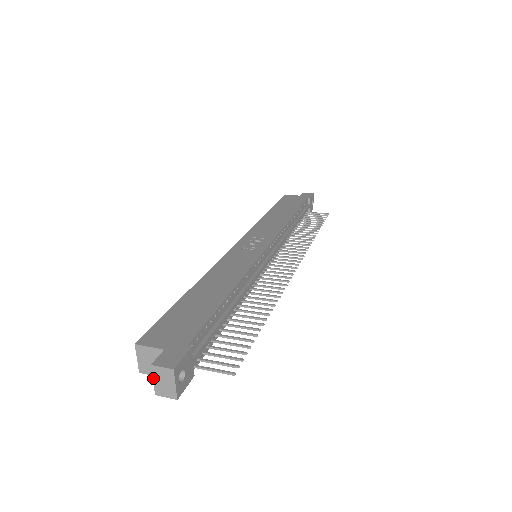
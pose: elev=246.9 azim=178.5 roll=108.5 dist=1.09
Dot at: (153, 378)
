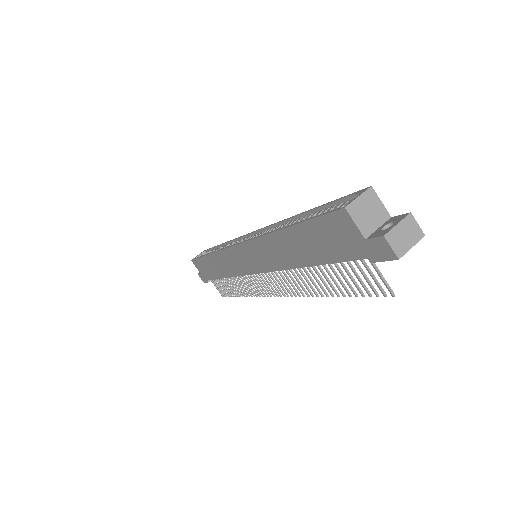
Dot at: (400, 222)
